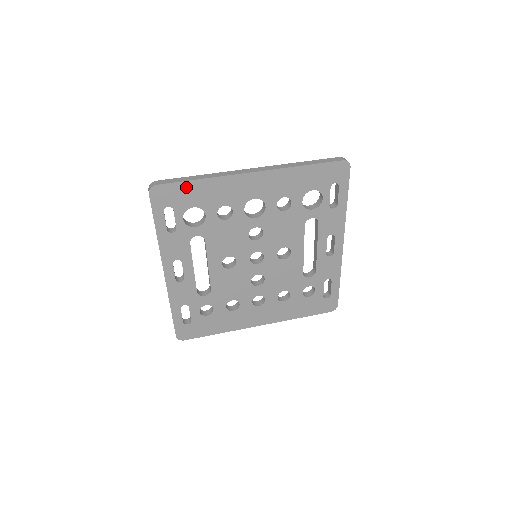
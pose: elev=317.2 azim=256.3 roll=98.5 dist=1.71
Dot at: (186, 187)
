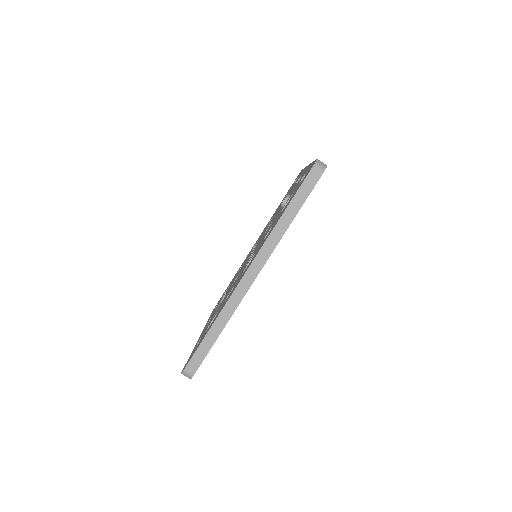
Dot at: occluded
